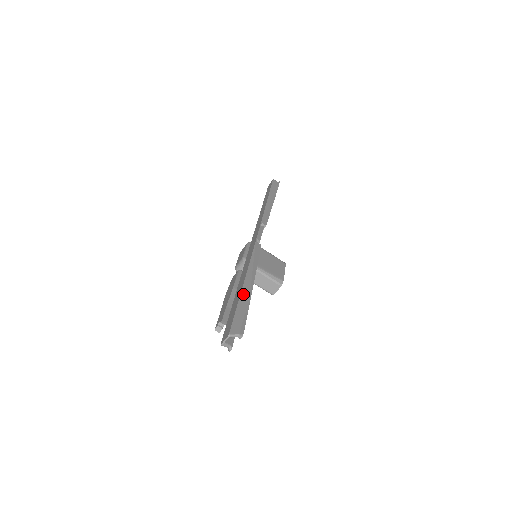
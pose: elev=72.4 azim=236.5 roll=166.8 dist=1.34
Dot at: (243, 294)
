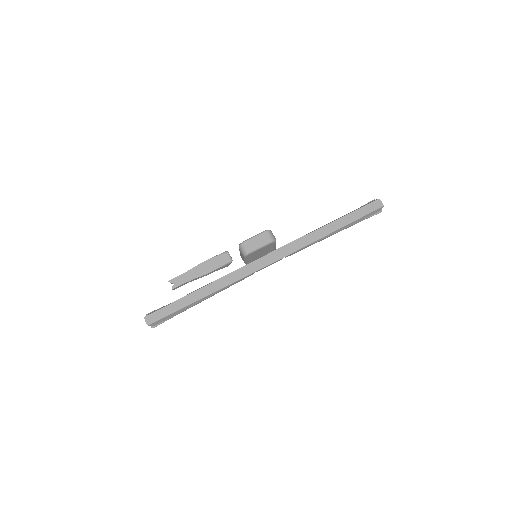
Dot at: (187, 307)
